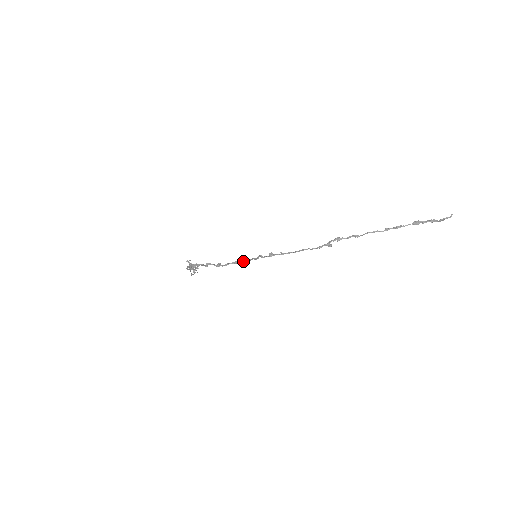
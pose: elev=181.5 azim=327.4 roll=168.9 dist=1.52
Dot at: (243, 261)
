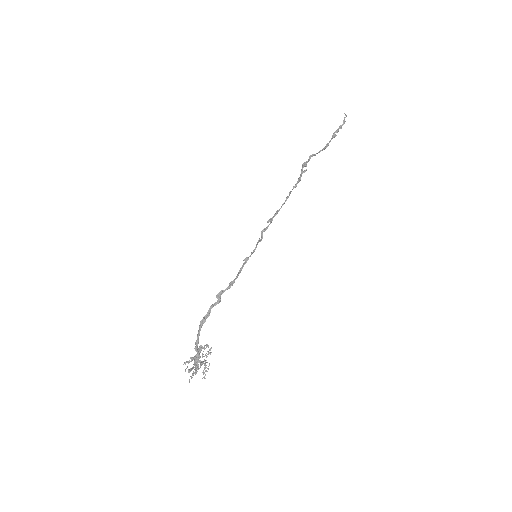
Dot at: occluded
